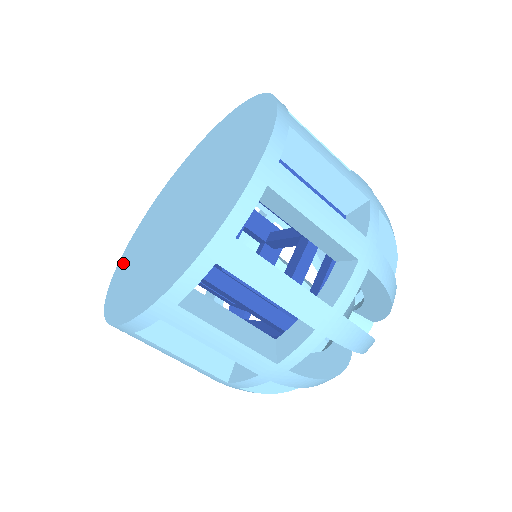
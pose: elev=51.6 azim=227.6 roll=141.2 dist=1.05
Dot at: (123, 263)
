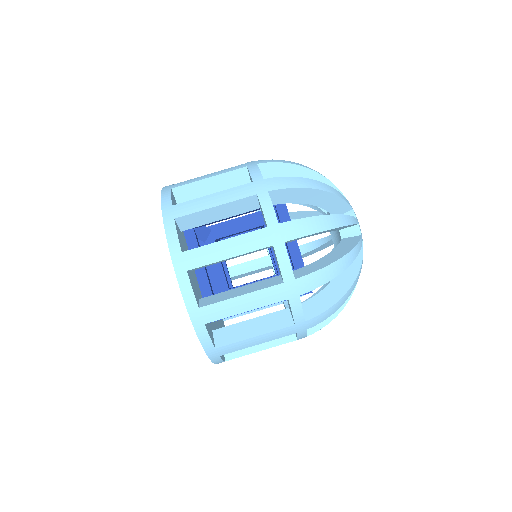
Dot at: occluded
